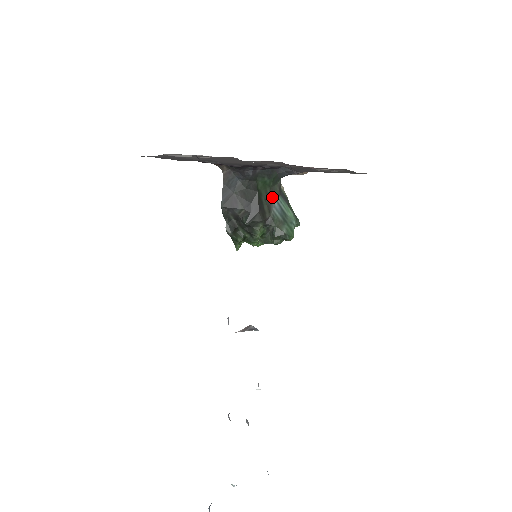
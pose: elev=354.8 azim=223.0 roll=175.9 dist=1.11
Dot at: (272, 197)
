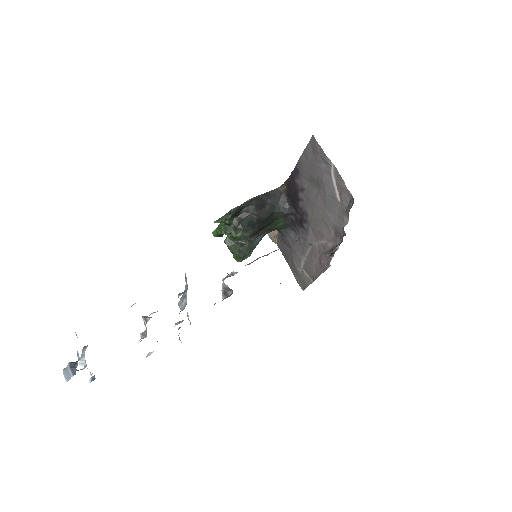
Dot at: (266, 232)
